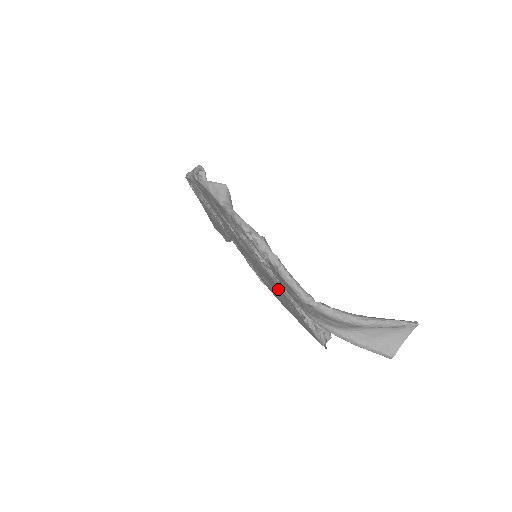
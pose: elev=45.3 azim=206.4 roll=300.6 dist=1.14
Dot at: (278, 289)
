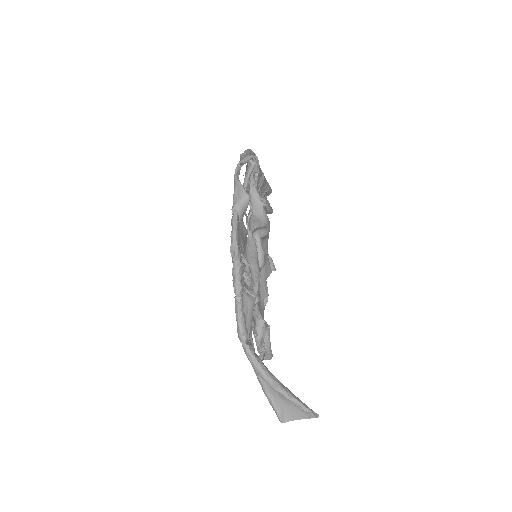
Dot at: occluded
